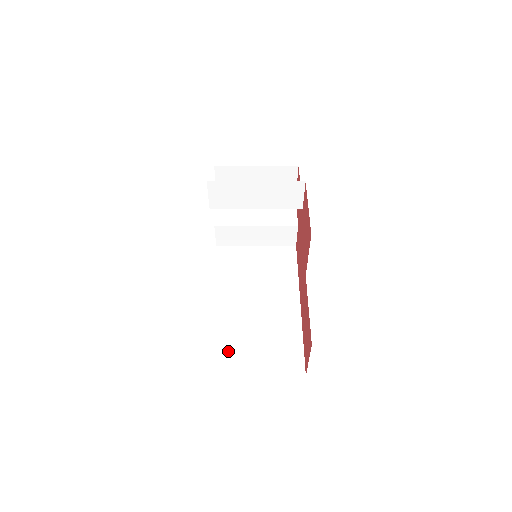
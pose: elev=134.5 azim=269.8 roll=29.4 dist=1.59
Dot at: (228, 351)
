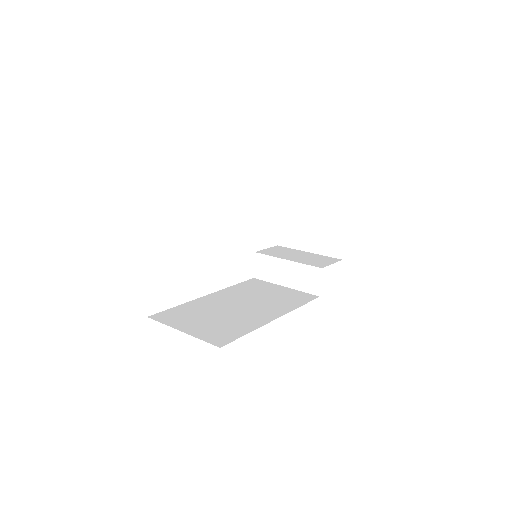
Dot at: (182, 314)
